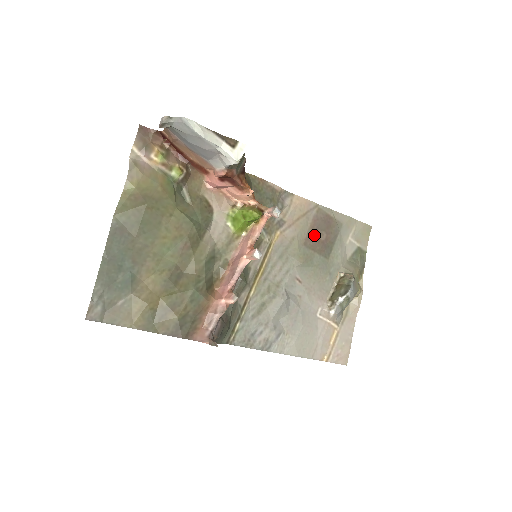
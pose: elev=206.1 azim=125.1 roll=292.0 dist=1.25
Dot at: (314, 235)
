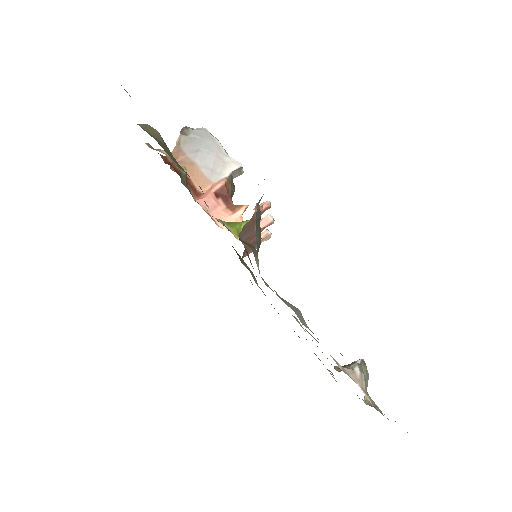
Dot at: occluded
